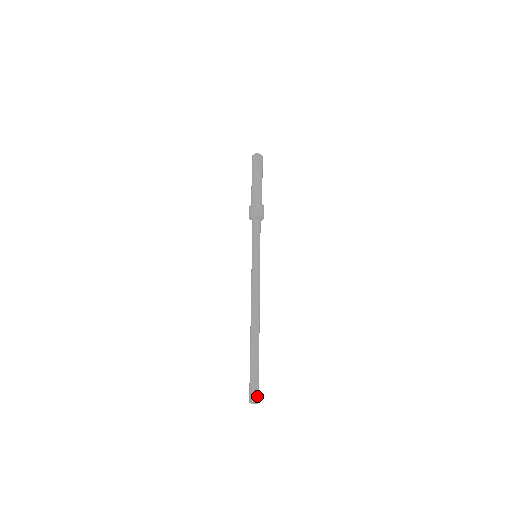
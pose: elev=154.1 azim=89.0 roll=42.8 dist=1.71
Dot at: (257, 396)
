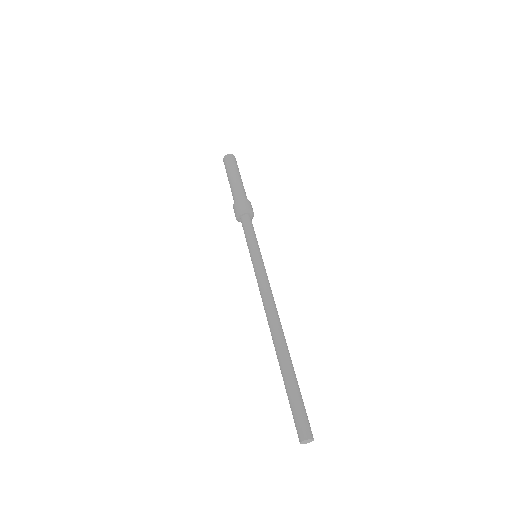
Dot at: (309, 429)
